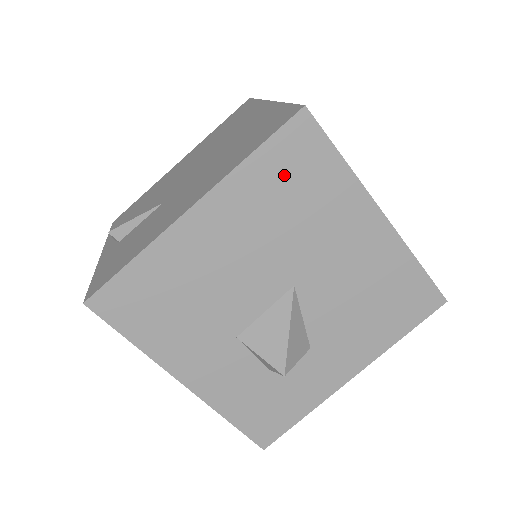
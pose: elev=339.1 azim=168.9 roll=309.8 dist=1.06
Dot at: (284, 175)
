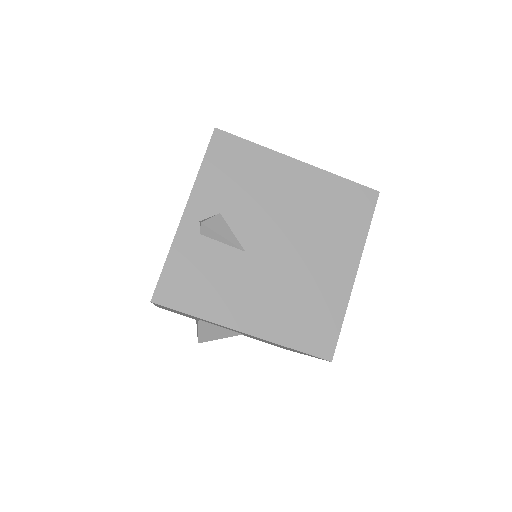
Dot at: (292, 349)
